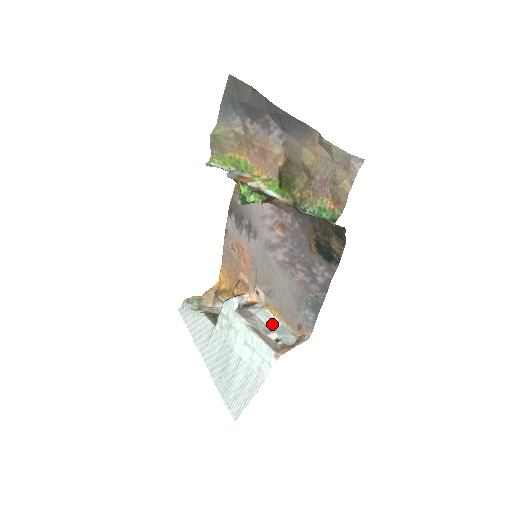
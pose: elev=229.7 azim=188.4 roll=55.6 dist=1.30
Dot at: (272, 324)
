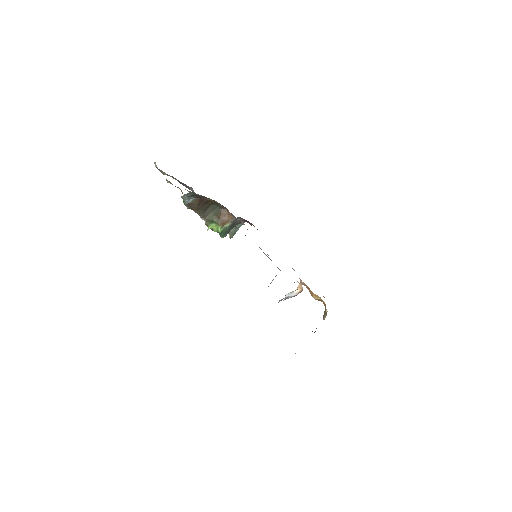
Dot at: occluded
